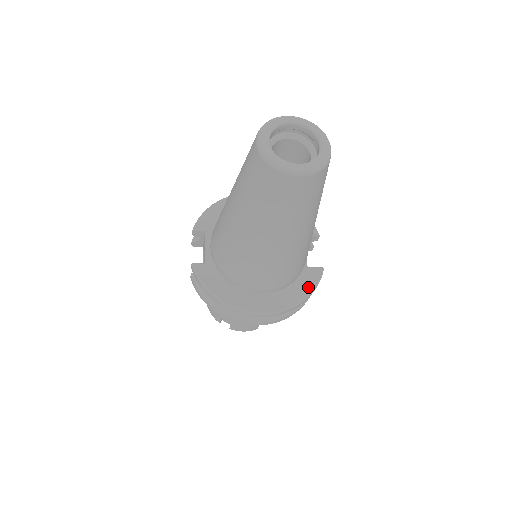
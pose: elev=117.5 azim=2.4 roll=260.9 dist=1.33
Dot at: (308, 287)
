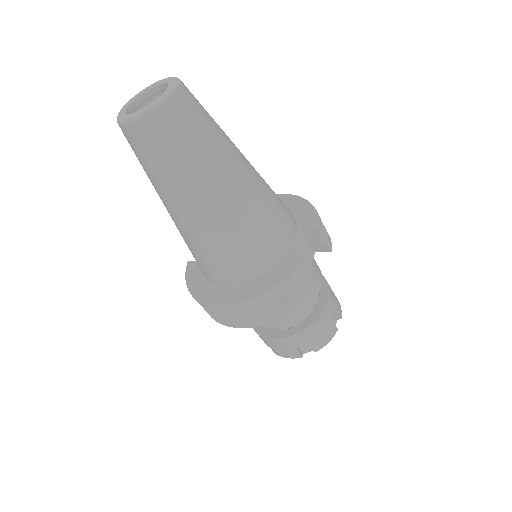
Dot at: (276, 280)
